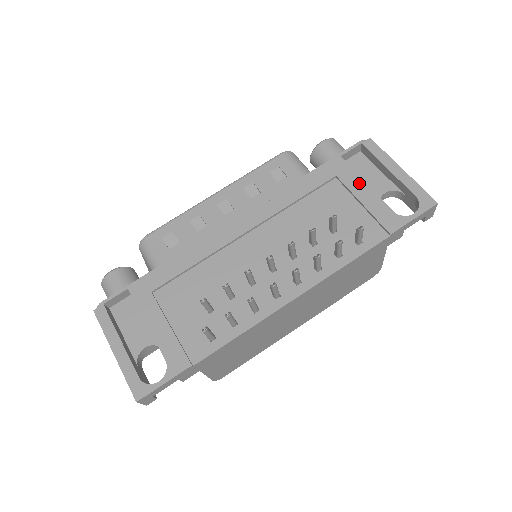
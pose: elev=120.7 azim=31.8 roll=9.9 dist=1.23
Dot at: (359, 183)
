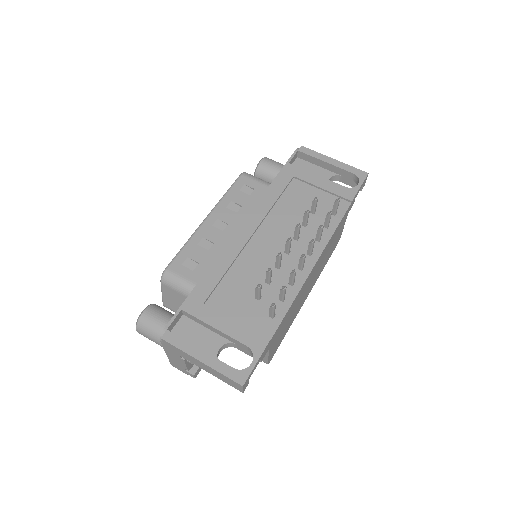
Dot at: (312, 176)
